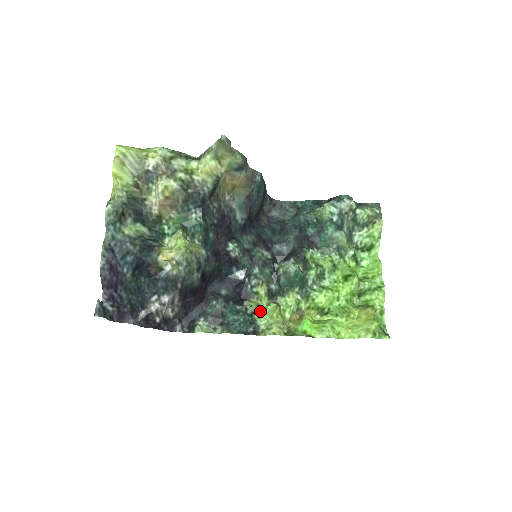
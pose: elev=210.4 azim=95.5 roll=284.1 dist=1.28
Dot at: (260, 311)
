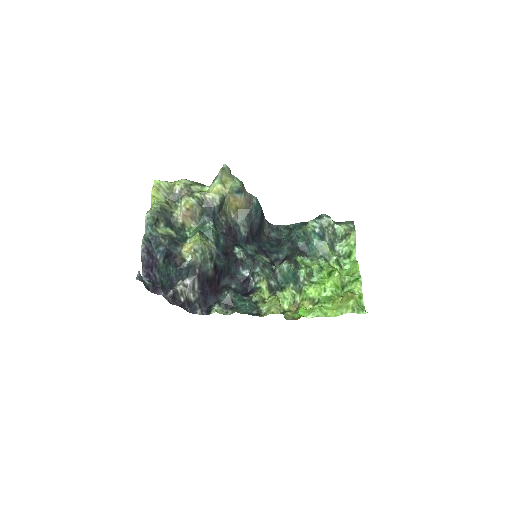
Dot at: (263, 302)
